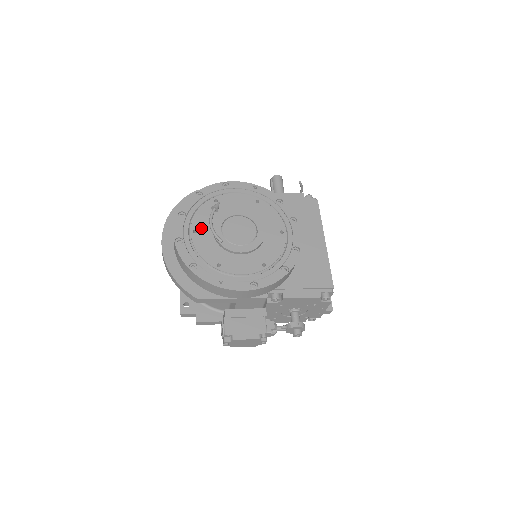
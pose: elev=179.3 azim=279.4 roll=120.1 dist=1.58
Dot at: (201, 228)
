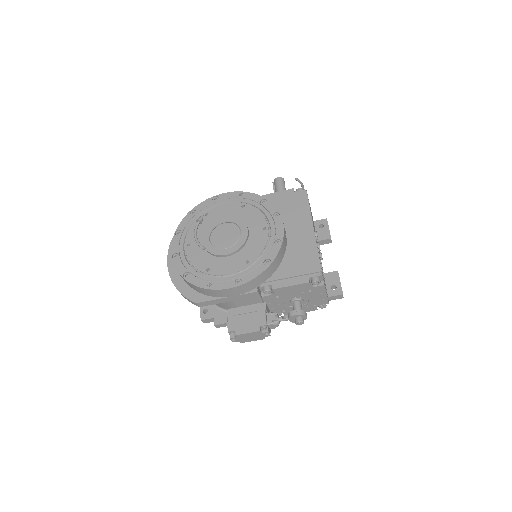
Dot at: (193, 241)
